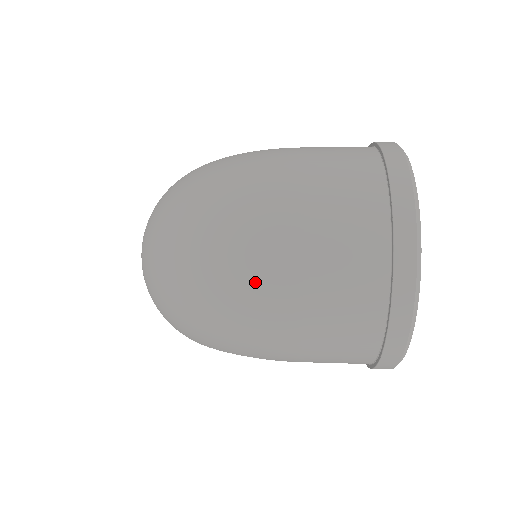
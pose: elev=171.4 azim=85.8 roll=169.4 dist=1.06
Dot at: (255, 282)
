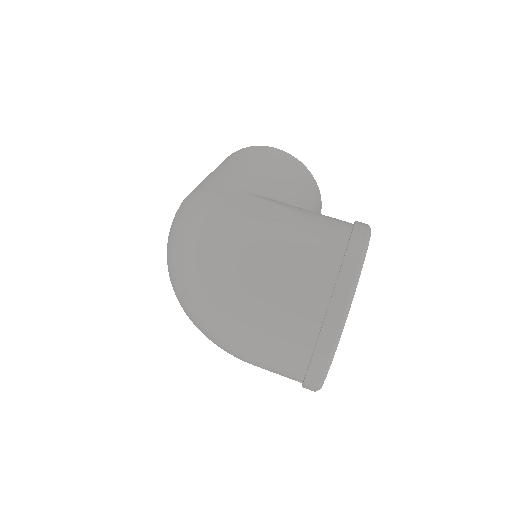
Dot at: (222, 341)
